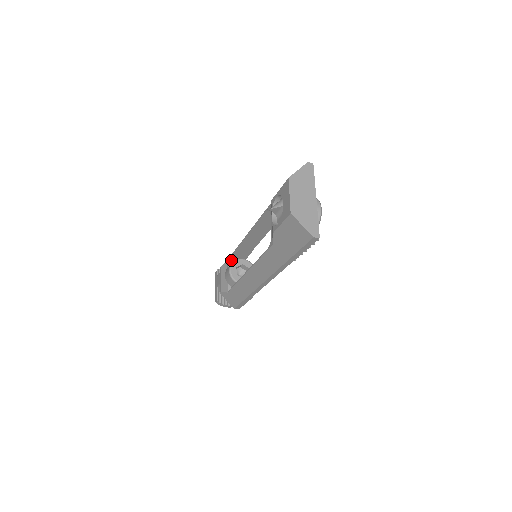
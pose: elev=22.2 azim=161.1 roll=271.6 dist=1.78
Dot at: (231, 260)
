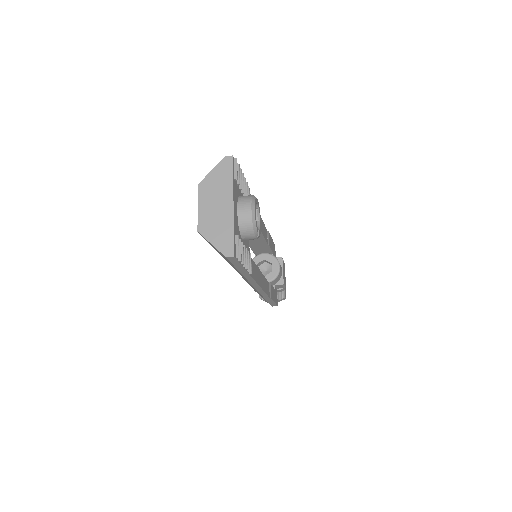
Dot at: occluded
